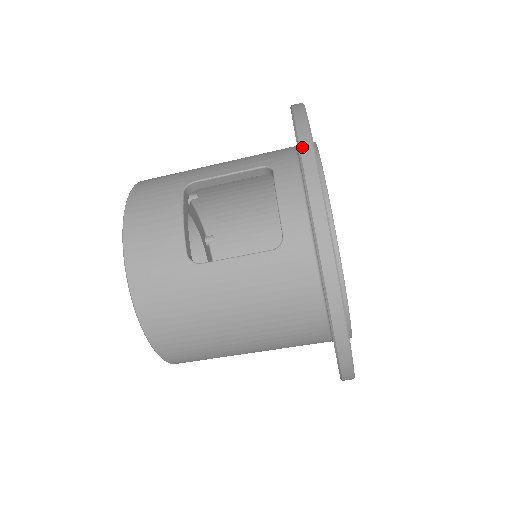
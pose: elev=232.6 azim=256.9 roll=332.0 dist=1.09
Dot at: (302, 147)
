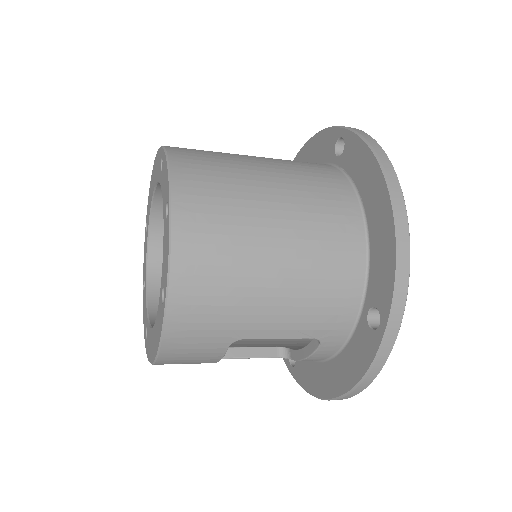
Dot at: (348, 396)
